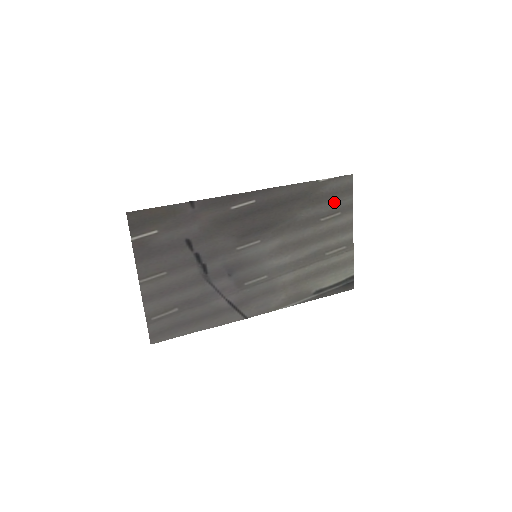
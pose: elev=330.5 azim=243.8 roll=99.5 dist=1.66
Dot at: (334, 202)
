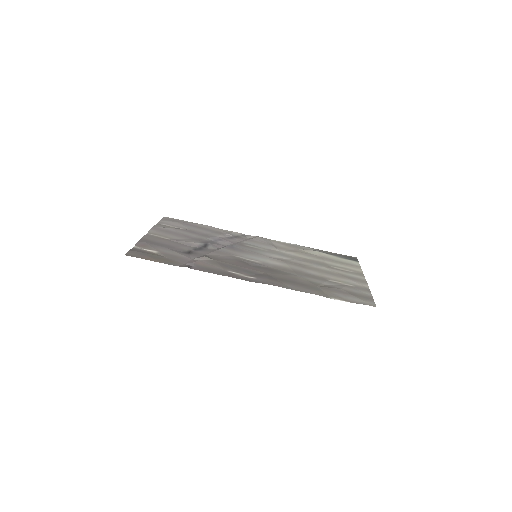
Dot at: (348, 290)
